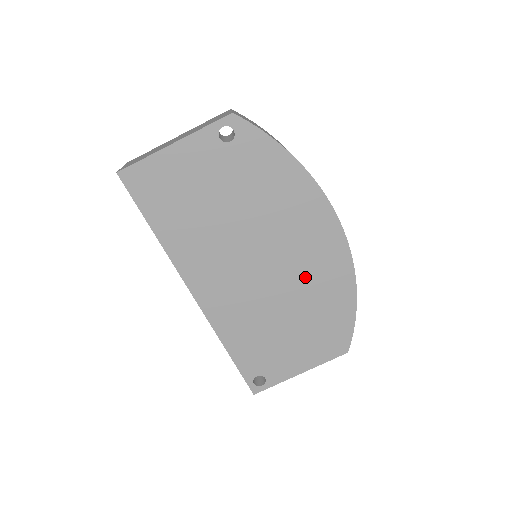
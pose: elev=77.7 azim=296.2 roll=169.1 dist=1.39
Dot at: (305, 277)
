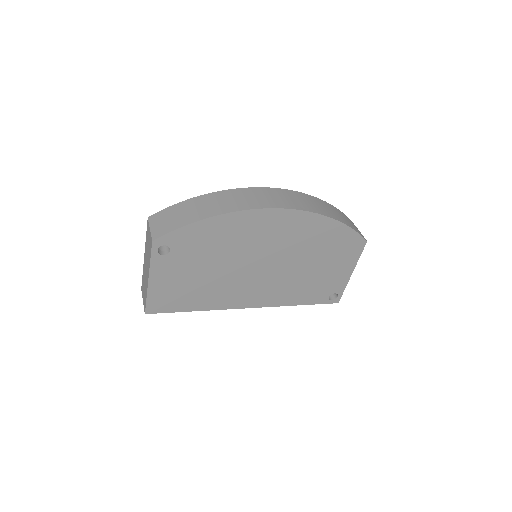
Dot at: (293, 245)
